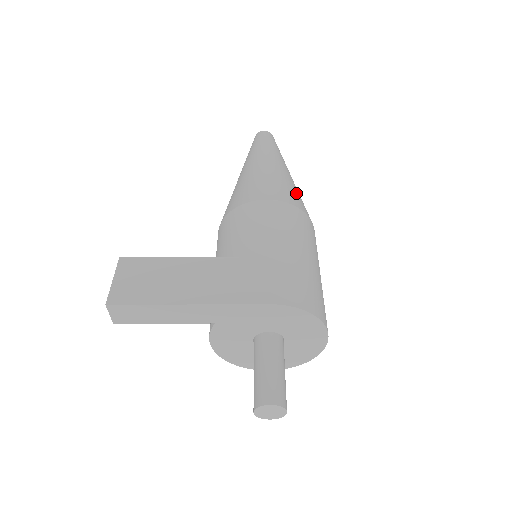
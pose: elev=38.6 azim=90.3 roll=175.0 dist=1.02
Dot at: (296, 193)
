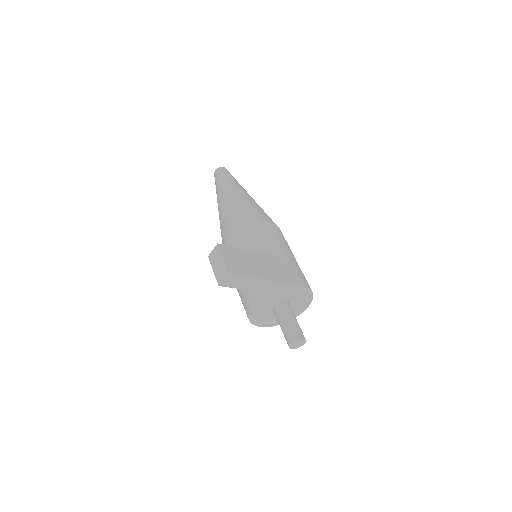
Dot at: occluded
